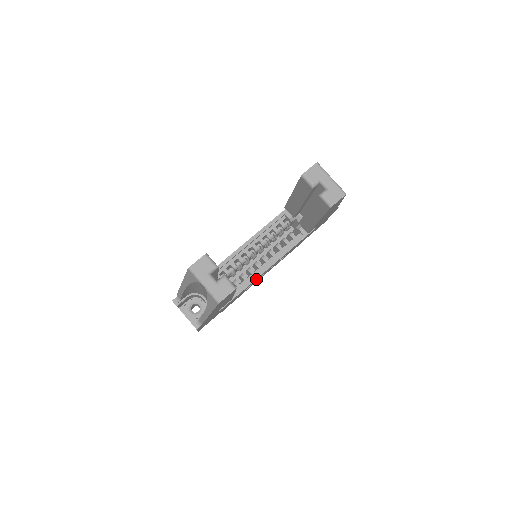
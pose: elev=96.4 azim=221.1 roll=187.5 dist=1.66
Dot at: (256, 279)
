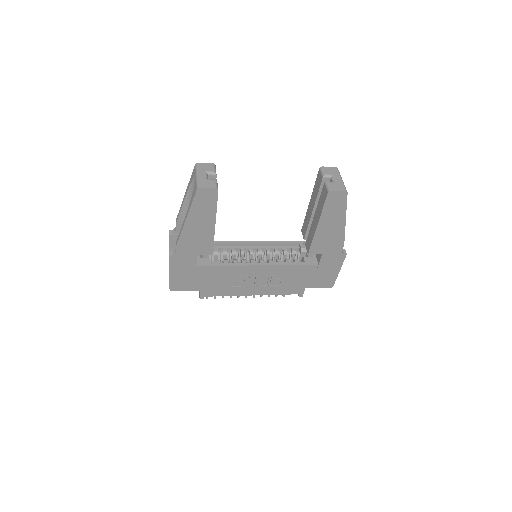
Dot at: (244, 268)
